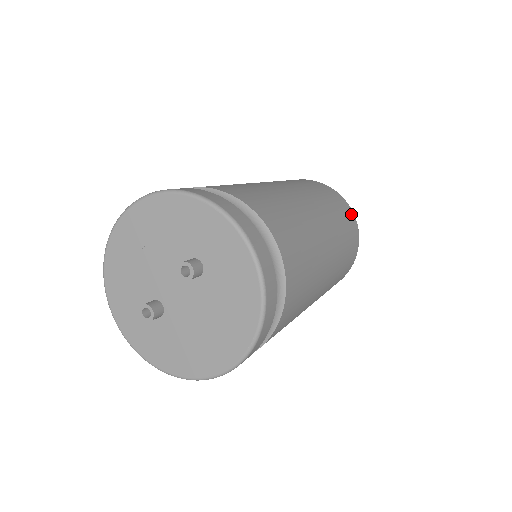
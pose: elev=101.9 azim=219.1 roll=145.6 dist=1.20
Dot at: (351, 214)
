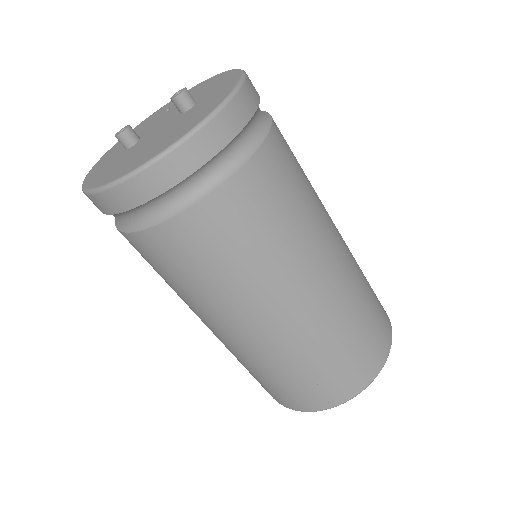
Dot at: (388, 328)
